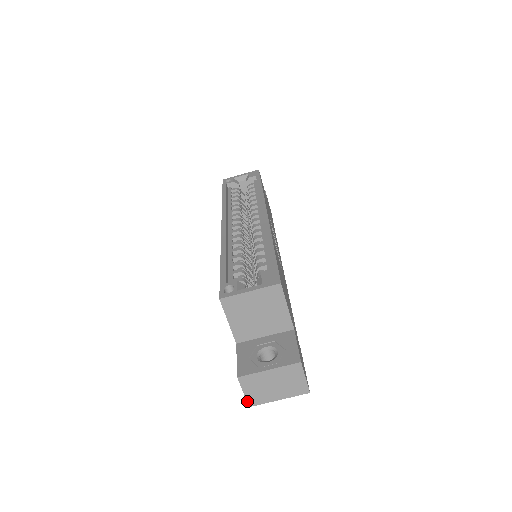
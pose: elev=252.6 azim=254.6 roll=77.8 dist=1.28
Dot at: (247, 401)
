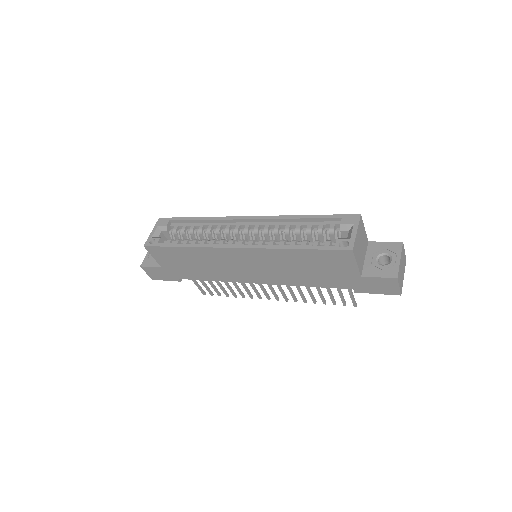
Dot at: (400, 292)
